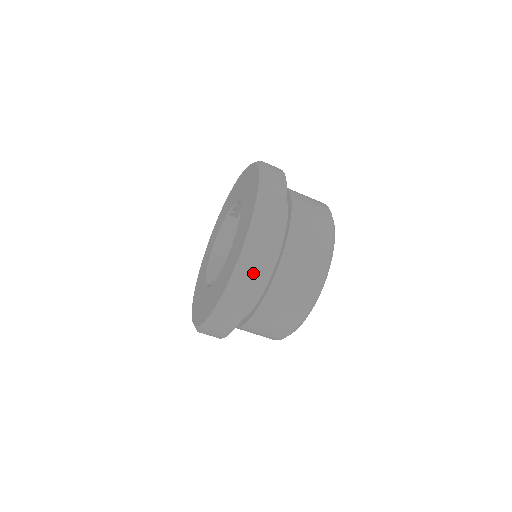
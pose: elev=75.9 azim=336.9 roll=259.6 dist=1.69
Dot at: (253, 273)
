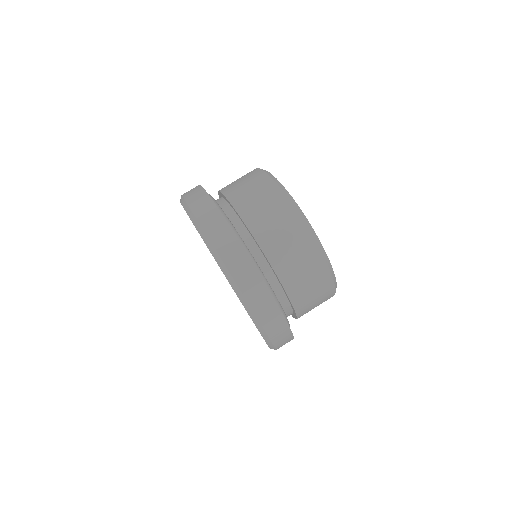
Dot at: (271, 317)
